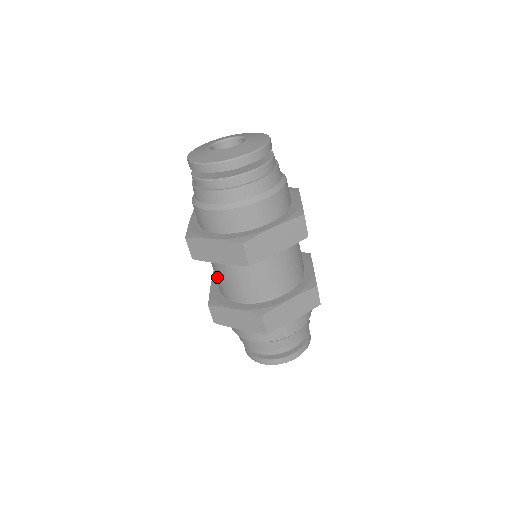
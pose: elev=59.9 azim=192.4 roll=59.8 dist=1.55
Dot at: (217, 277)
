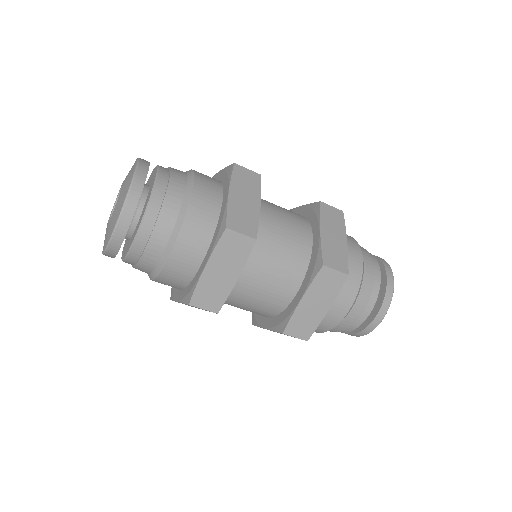
Dot at: (255, 305)
